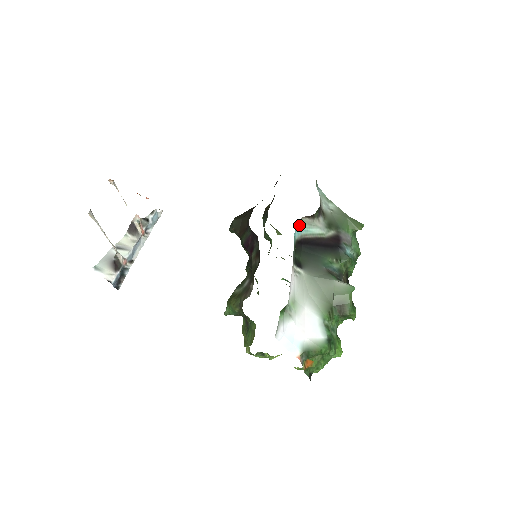
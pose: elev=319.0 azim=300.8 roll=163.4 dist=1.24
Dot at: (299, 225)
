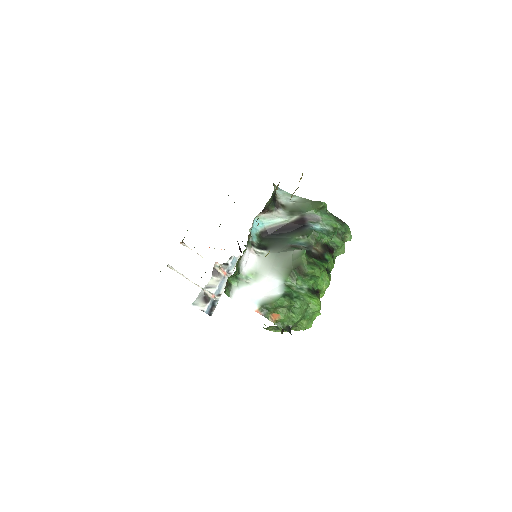
Dot at: (259, 221)
